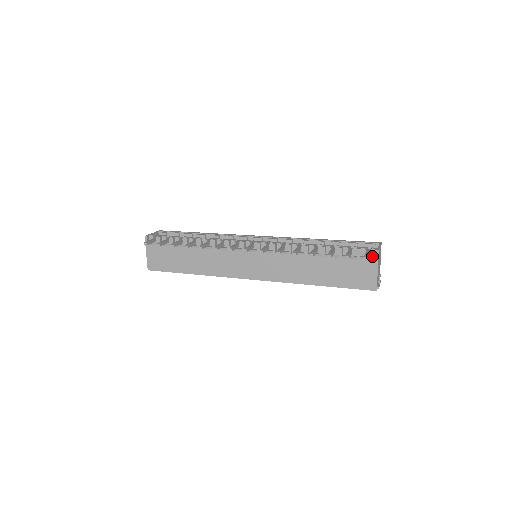
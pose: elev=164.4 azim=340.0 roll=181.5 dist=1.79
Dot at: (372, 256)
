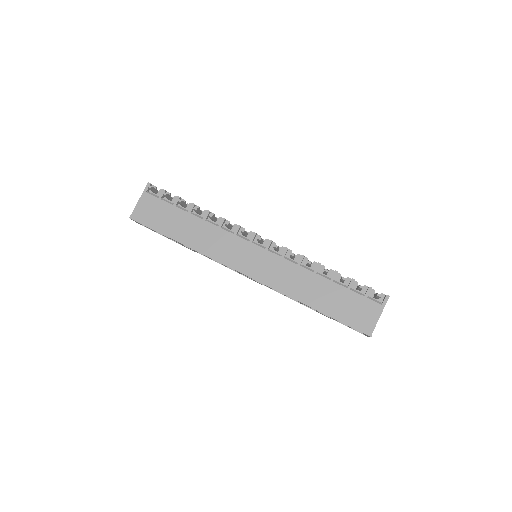
Dot at: (379, 301)
